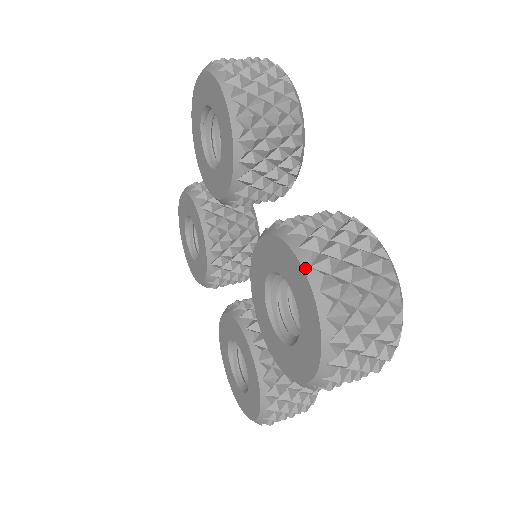
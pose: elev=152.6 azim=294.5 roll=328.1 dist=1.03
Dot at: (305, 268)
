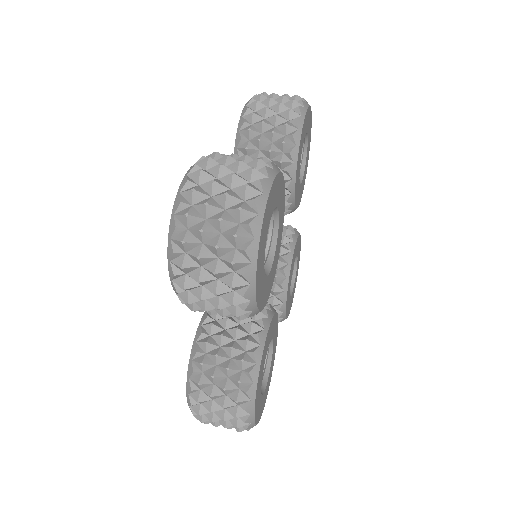
Dot at: occluded
